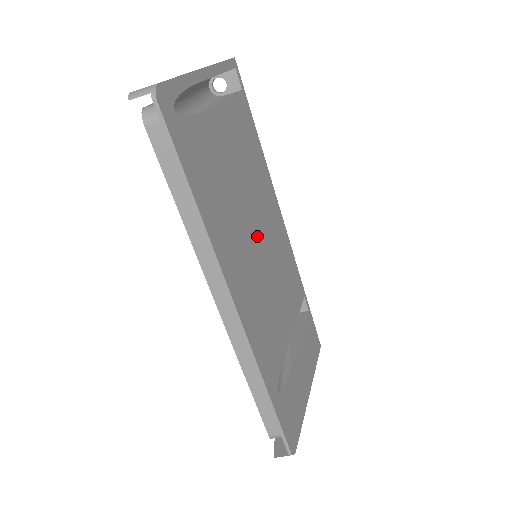
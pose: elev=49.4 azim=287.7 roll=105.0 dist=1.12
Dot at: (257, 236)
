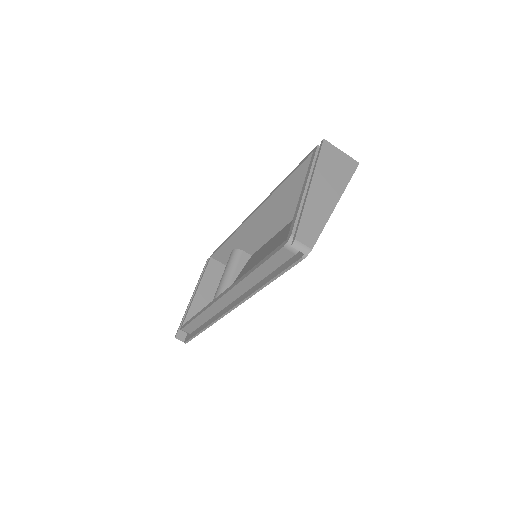
Dot at: occluded
